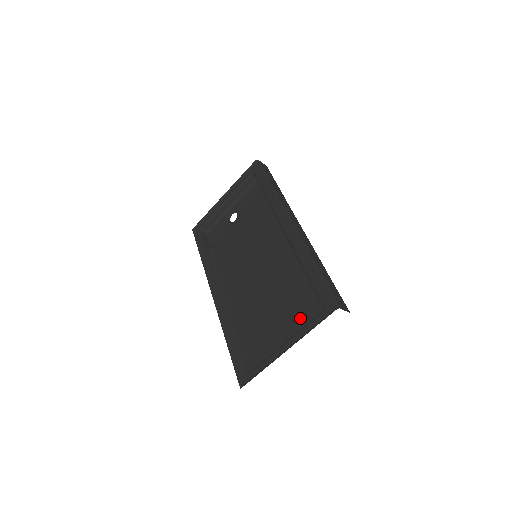
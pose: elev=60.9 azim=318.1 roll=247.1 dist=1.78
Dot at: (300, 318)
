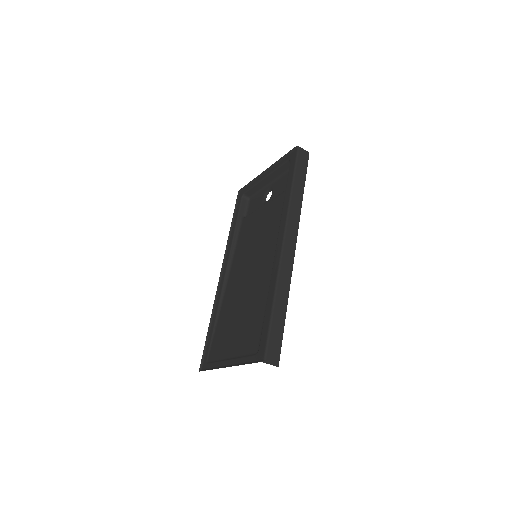
Dot at: (246, 345)
